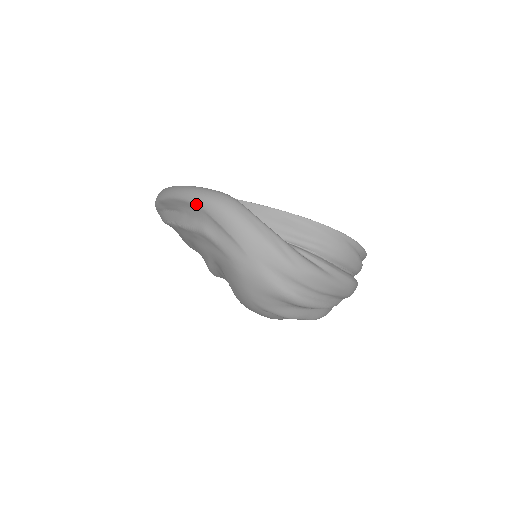
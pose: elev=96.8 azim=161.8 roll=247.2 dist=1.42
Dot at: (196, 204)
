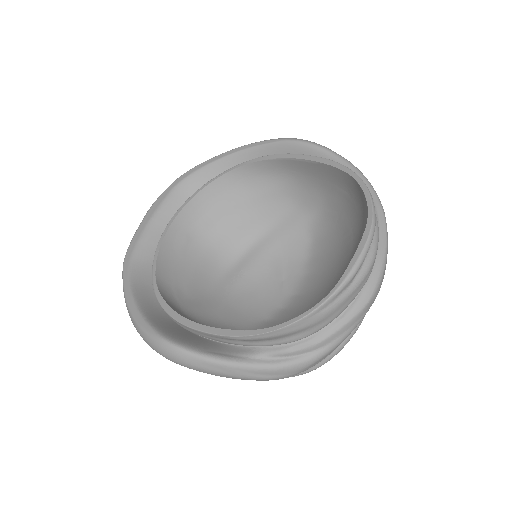
Dot at: occluded
